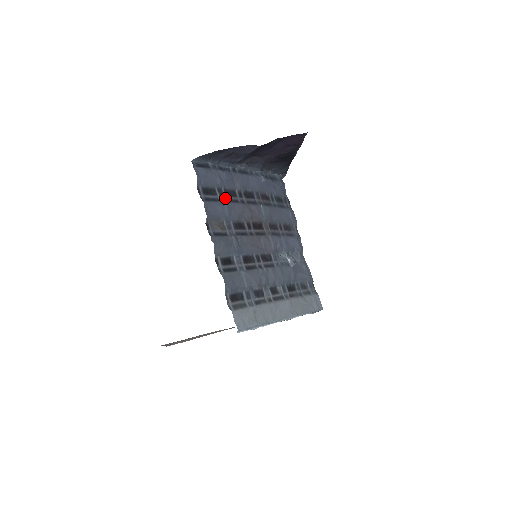
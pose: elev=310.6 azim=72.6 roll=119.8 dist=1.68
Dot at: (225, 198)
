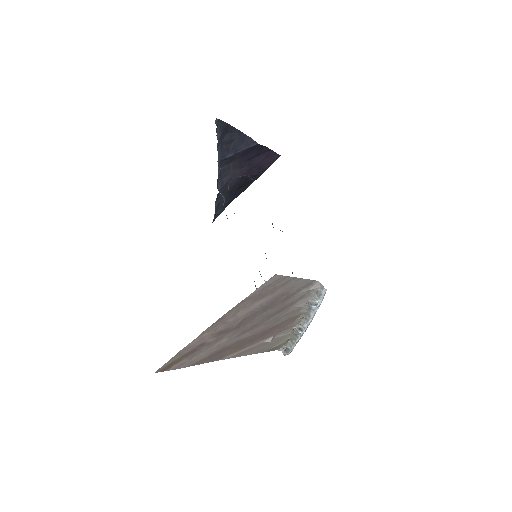
Dot at: occluded
